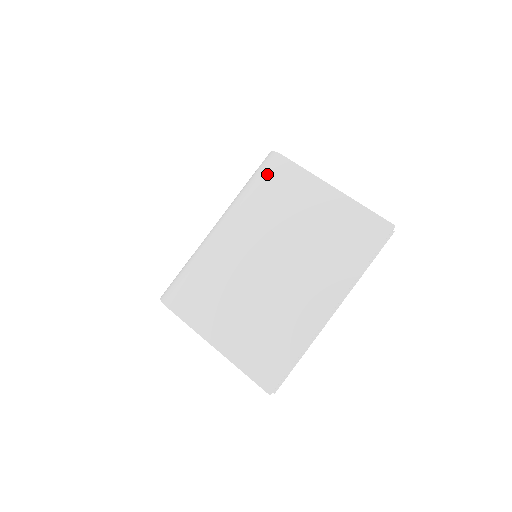
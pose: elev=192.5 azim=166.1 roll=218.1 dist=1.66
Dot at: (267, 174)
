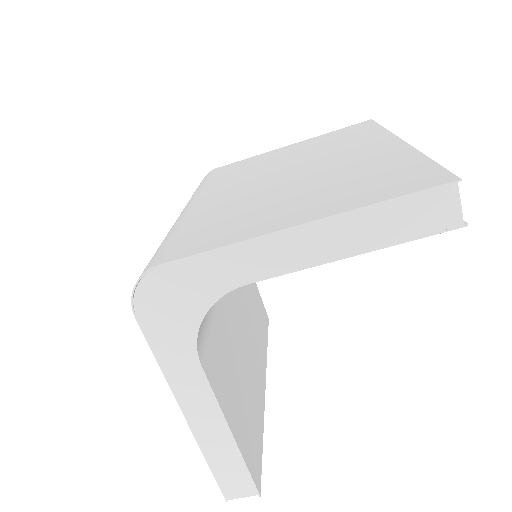
Dot at: (210, 176)
